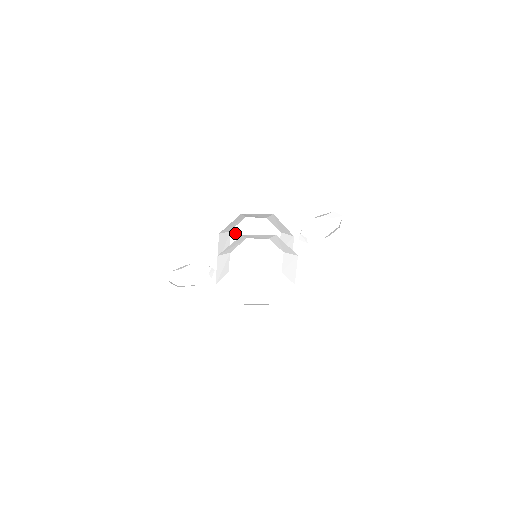
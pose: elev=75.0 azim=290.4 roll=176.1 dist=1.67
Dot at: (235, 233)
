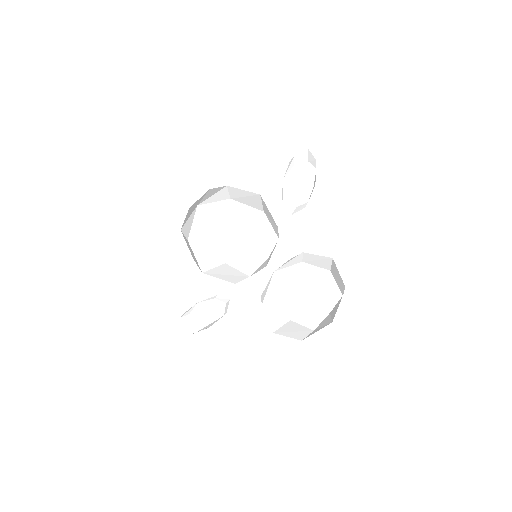
Dot at: (184, 225)
